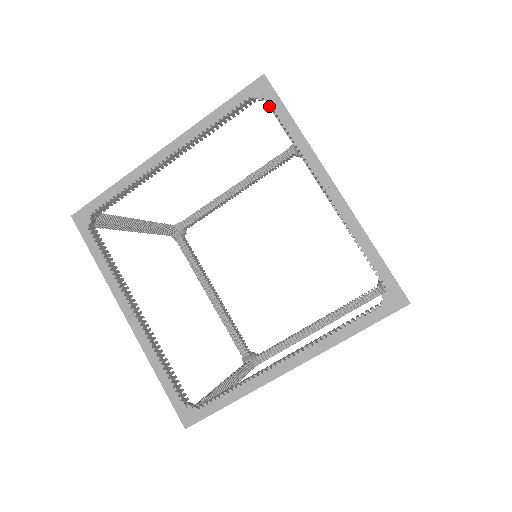
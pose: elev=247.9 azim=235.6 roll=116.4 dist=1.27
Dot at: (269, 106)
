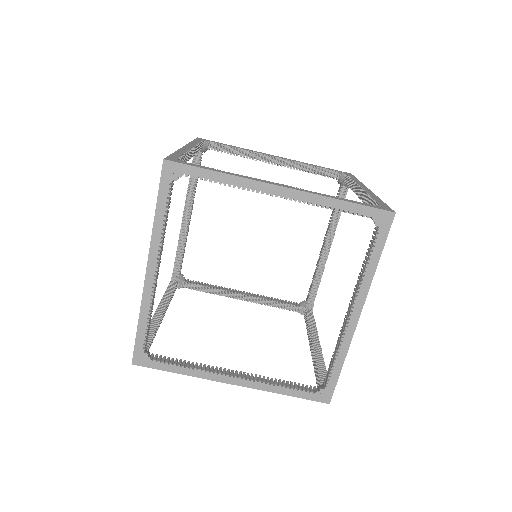
Dot at: (347, 175)
